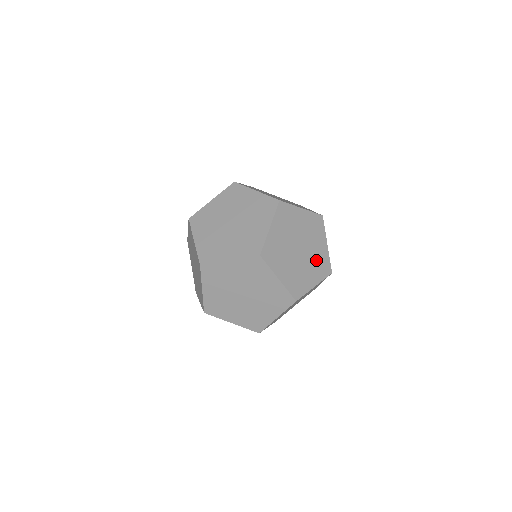
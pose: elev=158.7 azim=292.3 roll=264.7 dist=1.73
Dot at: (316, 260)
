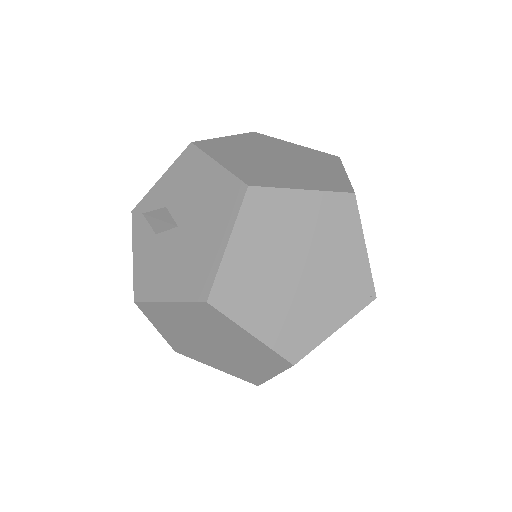
Dot at: occluded
